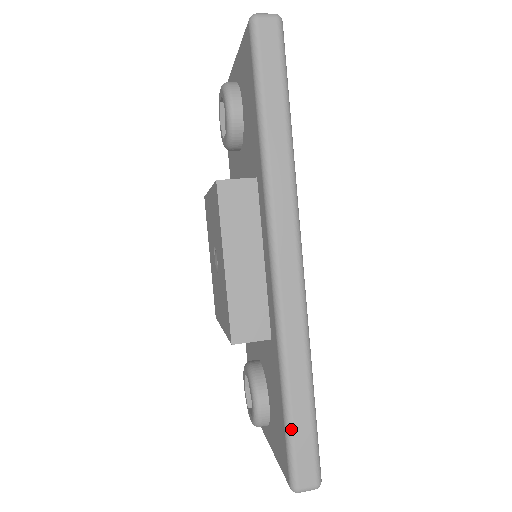
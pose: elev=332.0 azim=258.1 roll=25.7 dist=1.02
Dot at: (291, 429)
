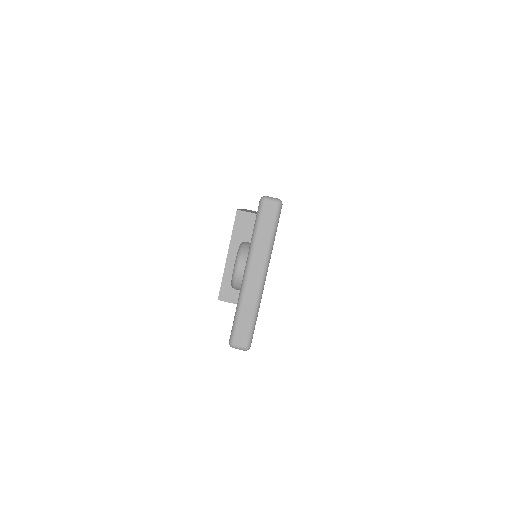
Dot at: occluded
